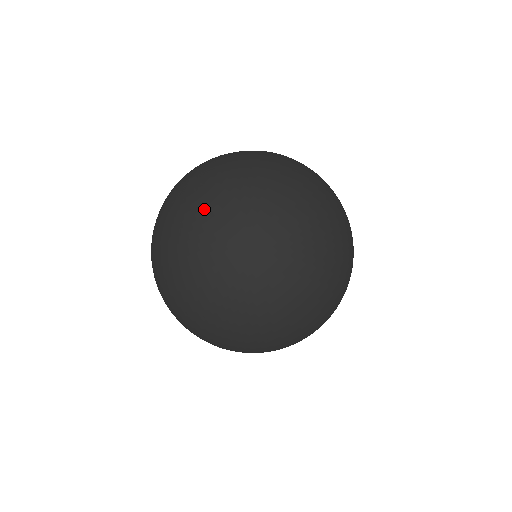
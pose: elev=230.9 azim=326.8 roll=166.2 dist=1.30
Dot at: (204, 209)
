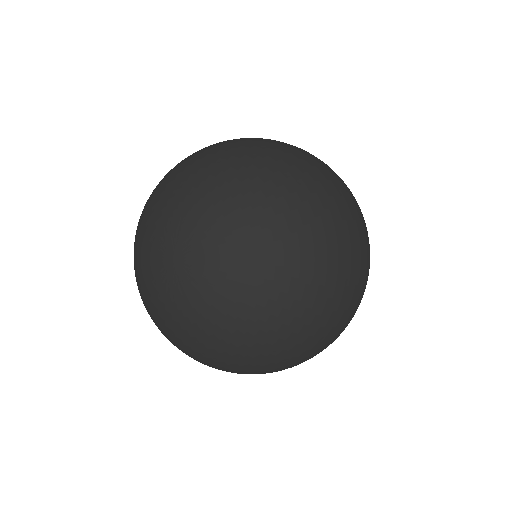
Dot at: (202, 323)
